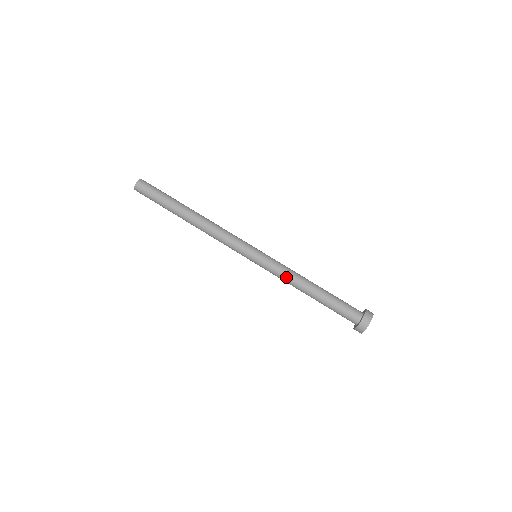
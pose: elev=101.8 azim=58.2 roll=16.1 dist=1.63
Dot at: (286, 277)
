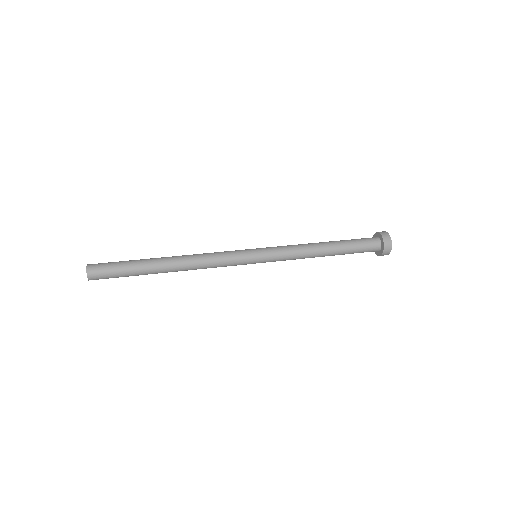
Dot at: (295, 245)
